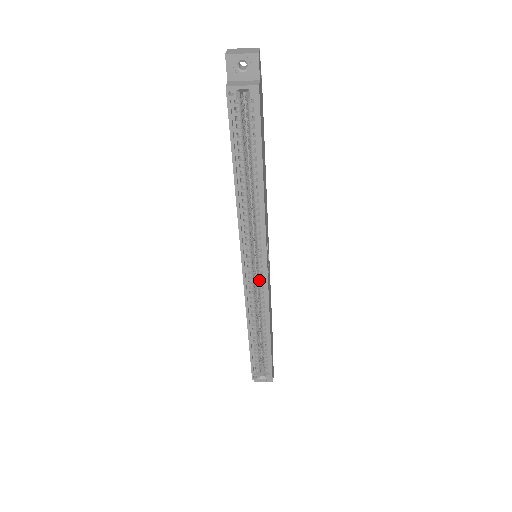
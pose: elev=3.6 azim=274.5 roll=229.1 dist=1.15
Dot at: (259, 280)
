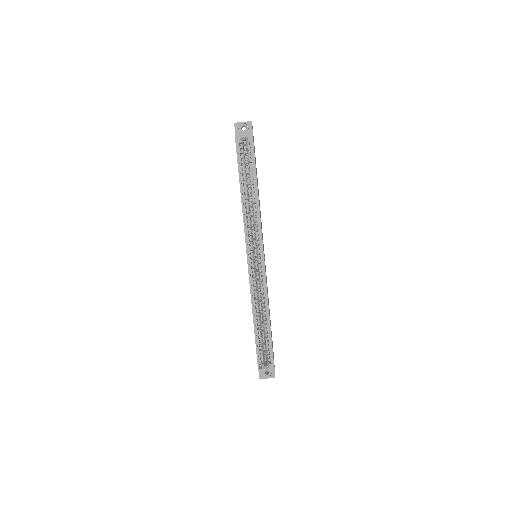
Dot at: (259, 270)
